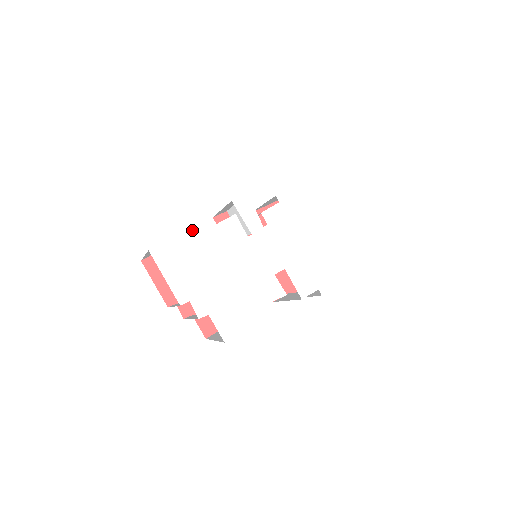
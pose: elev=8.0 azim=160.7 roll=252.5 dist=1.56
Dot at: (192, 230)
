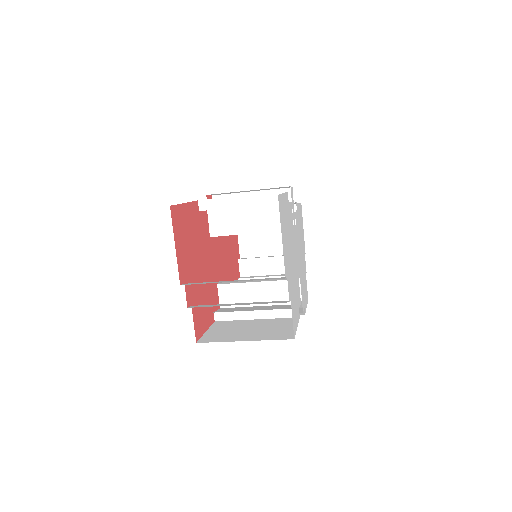
Dot at: (285, 196)
